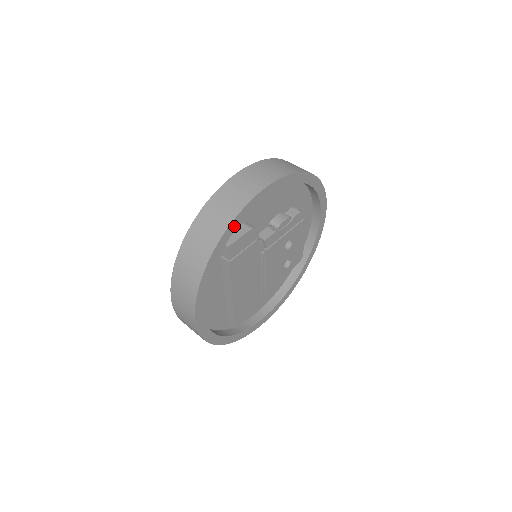
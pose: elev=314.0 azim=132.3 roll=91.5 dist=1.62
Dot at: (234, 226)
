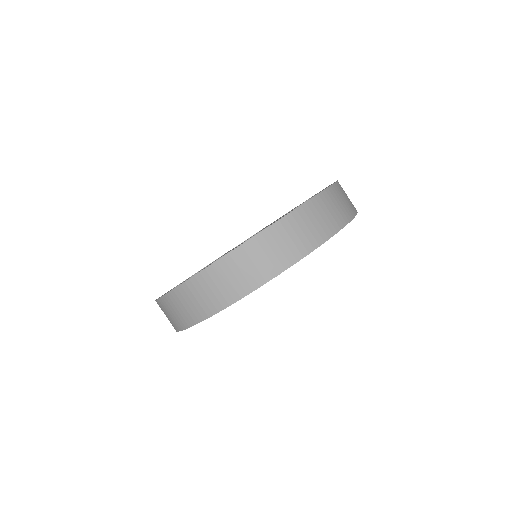
Dot at: occluded
